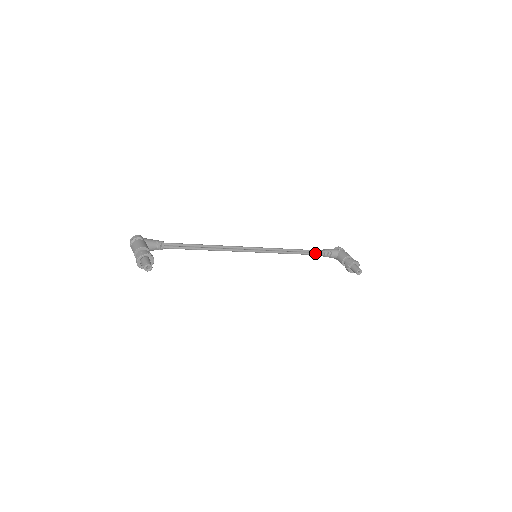
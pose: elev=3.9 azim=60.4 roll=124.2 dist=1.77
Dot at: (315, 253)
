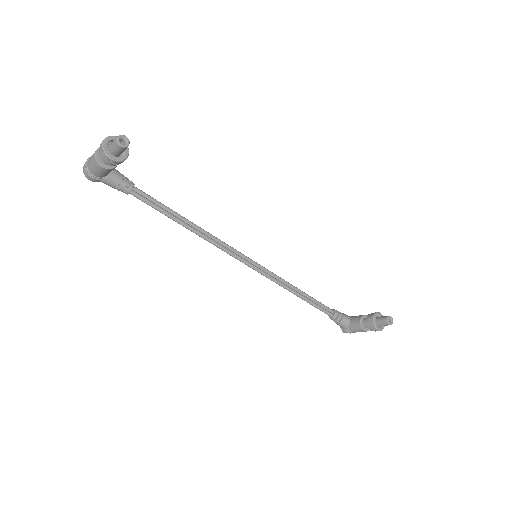
Dot at: (322, 308)
